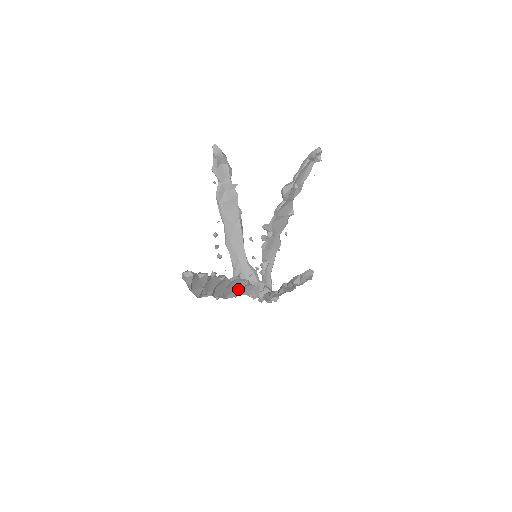
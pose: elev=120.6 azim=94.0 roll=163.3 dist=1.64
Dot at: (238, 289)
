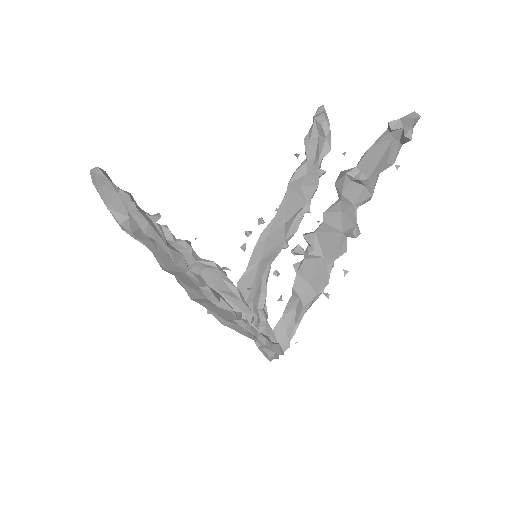
Dot at: (219, 291)
